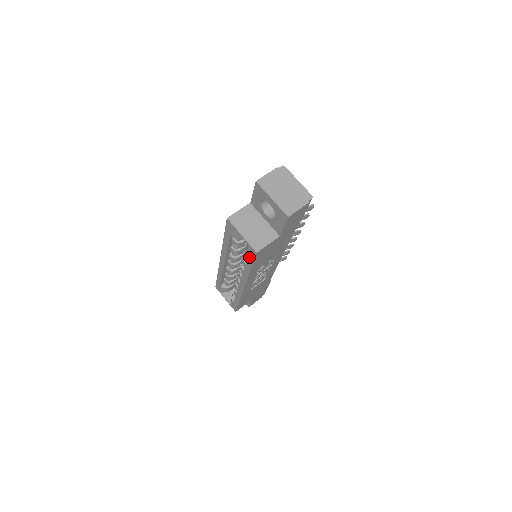
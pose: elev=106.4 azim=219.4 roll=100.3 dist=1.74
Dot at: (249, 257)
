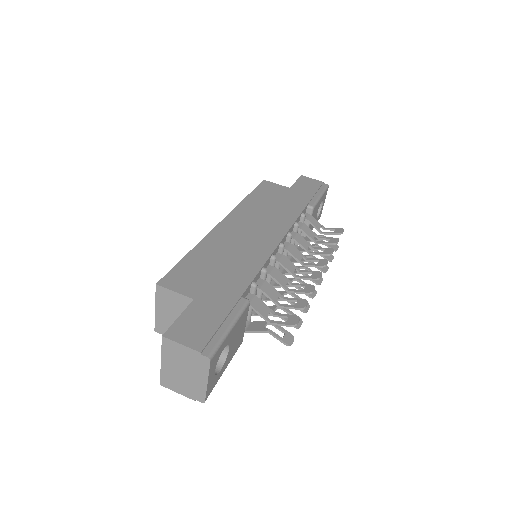
Dot at: occluded
